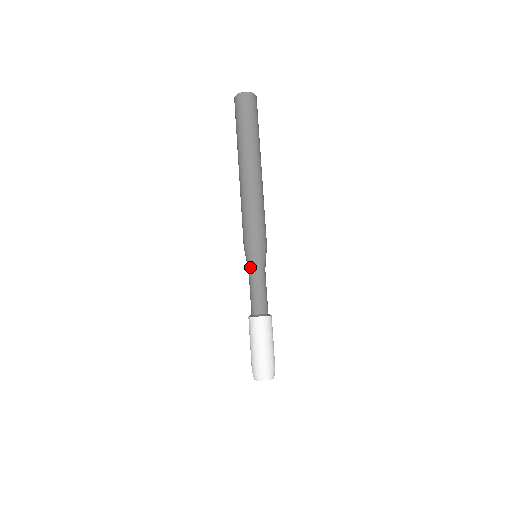
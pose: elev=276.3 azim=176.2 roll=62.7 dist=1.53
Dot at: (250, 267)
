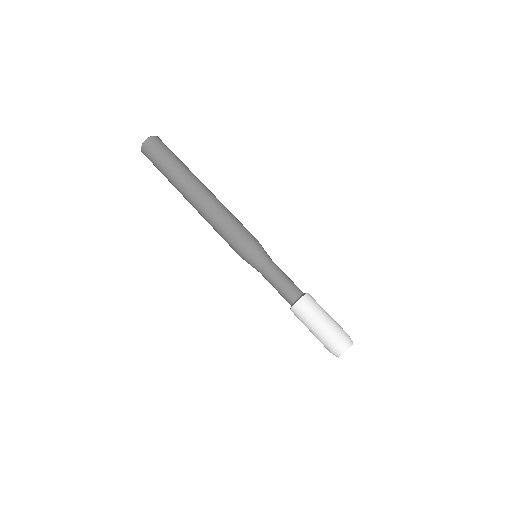
Dot at: (262, 263)
